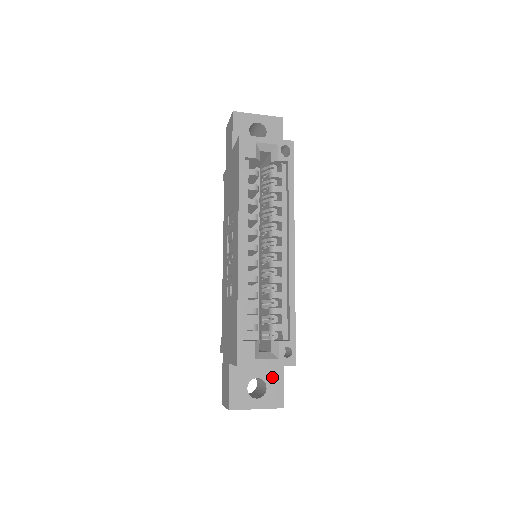
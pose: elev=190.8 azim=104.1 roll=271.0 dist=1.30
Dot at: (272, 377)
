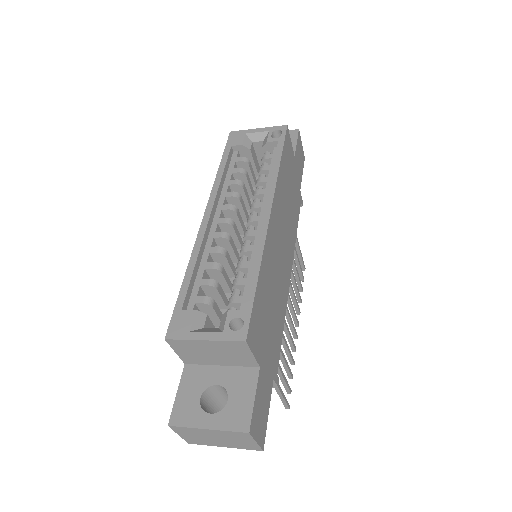
Dot at: (239, 385)
